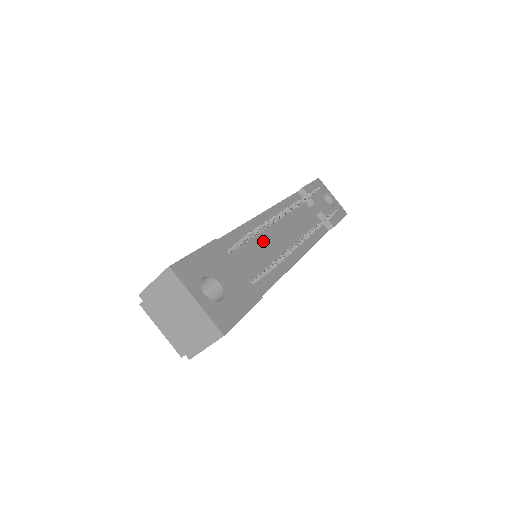
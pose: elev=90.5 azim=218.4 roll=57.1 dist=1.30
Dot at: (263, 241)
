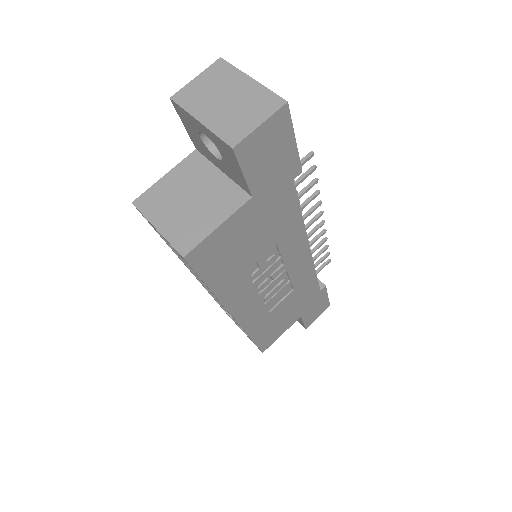
Dot at: occluded
